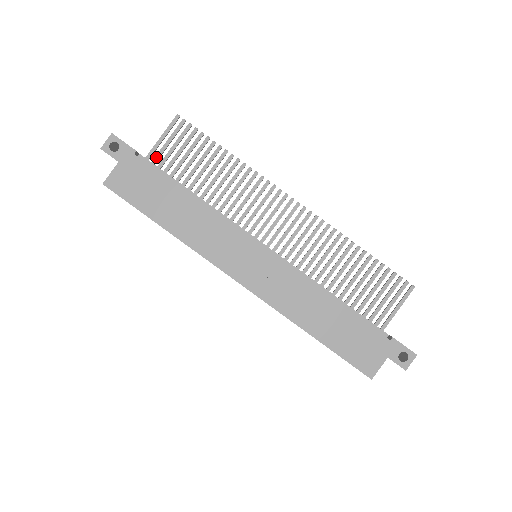
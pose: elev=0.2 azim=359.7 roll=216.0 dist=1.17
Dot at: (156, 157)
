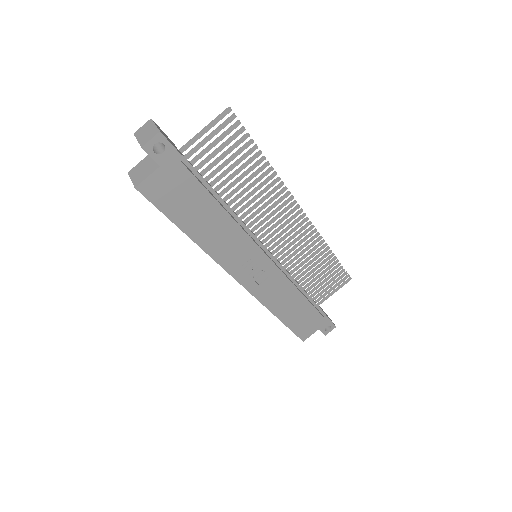
Dot at: (192, 151)
